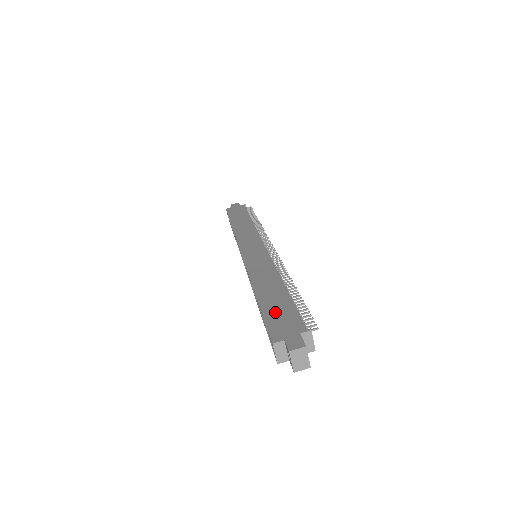
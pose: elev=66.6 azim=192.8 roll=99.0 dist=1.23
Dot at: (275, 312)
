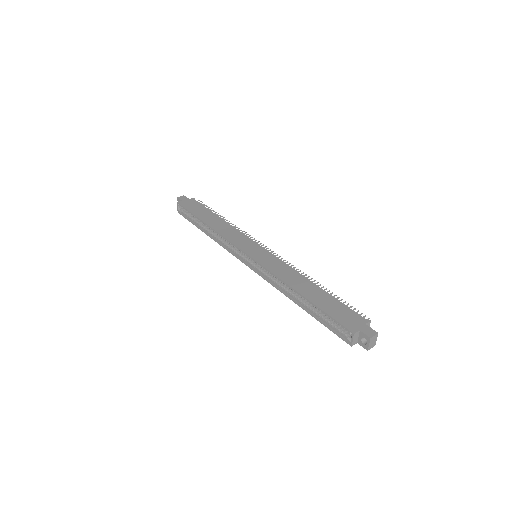
Dot at: (332, 309)
